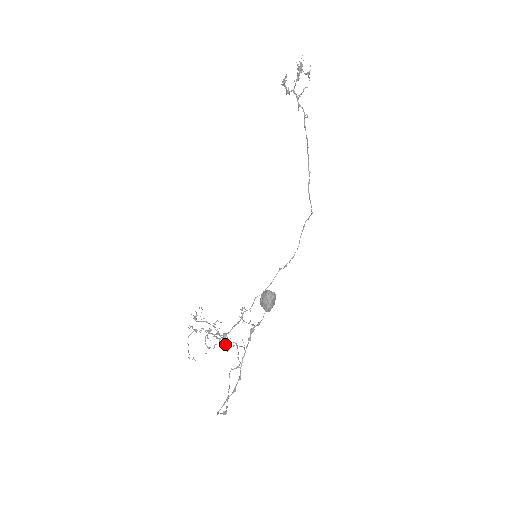
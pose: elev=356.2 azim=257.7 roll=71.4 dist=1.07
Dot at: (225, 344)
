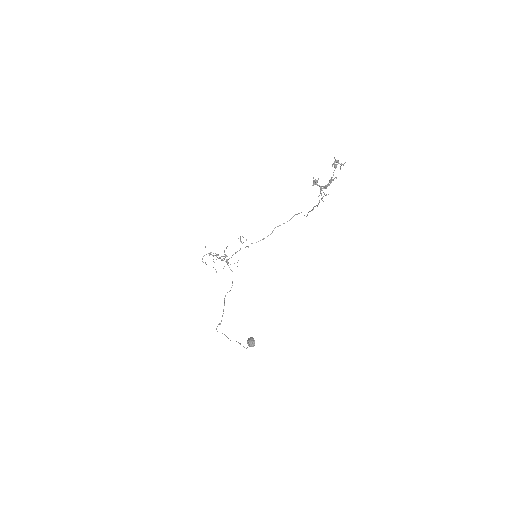
Dot at: (226, 262)
